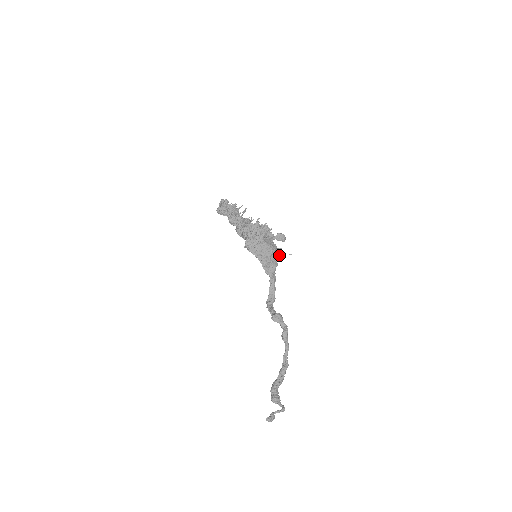
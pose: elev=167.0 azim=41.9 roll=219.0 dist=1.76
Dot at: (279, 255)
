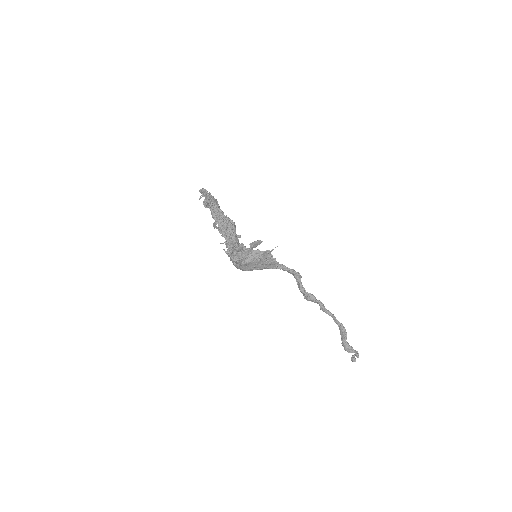
Dot at: (269, 253)
